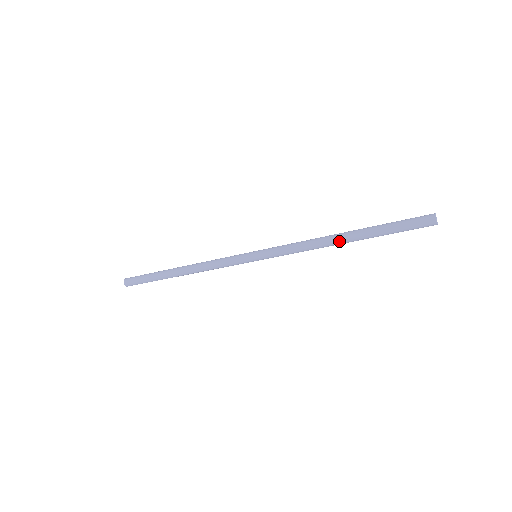
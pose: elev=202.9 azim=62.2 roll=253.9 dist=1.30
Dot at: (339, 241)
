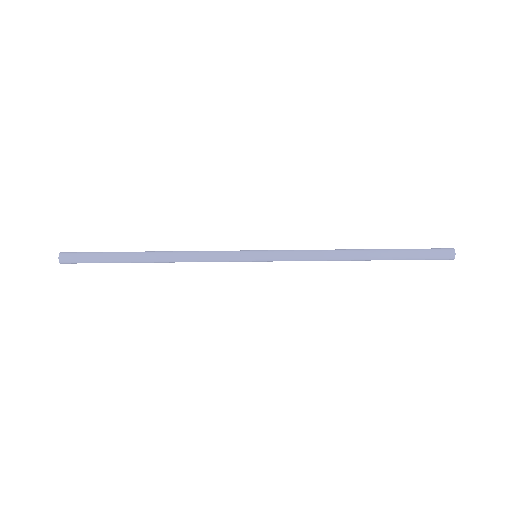
Dot at: (357, 260)
